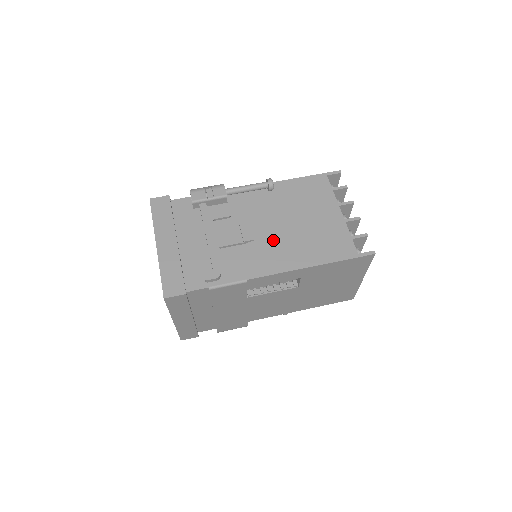
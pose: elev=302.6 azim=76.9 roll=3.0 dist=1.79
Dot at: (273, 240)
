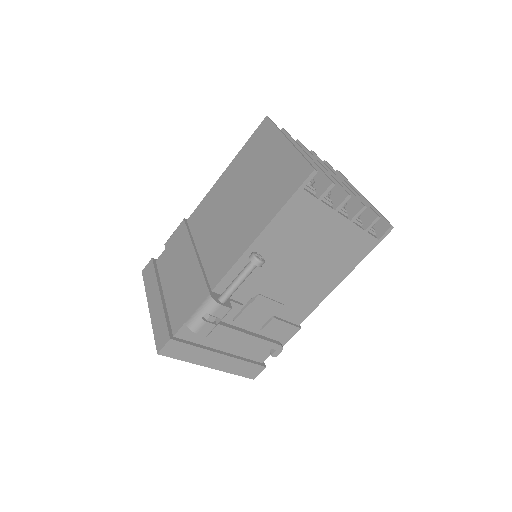
Dot at: (297, 289)
